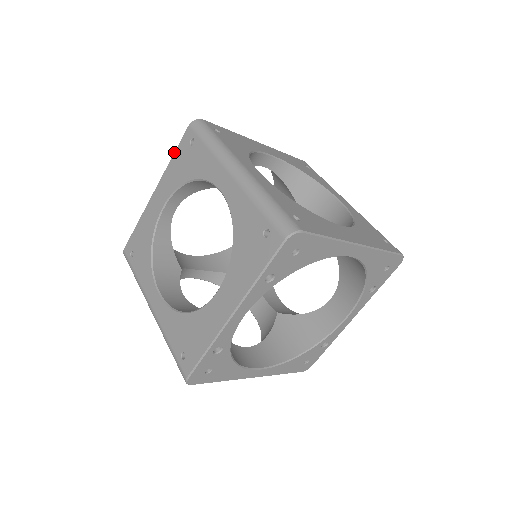
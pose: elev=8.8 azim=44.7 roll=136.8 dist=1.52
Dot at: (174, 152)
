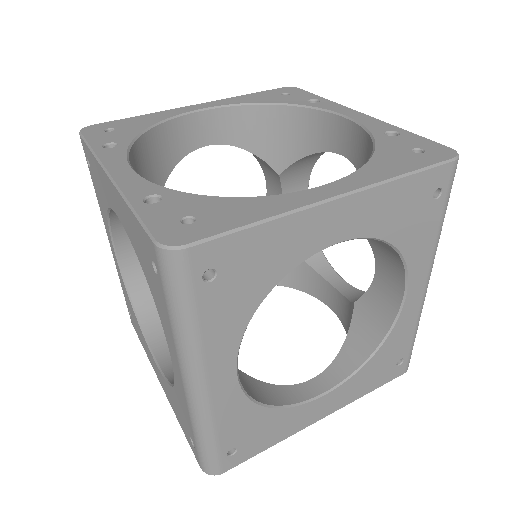
Dot at: (132, 212)
